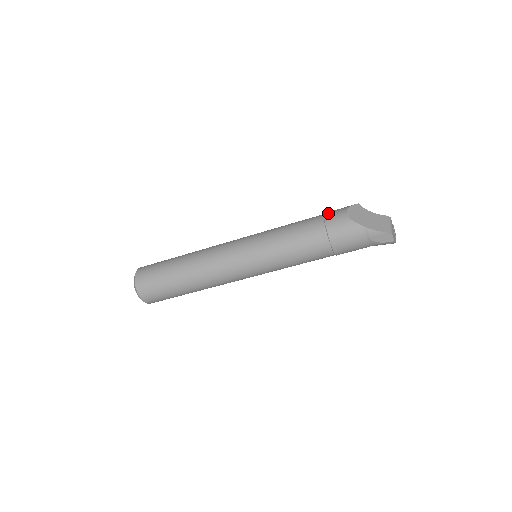
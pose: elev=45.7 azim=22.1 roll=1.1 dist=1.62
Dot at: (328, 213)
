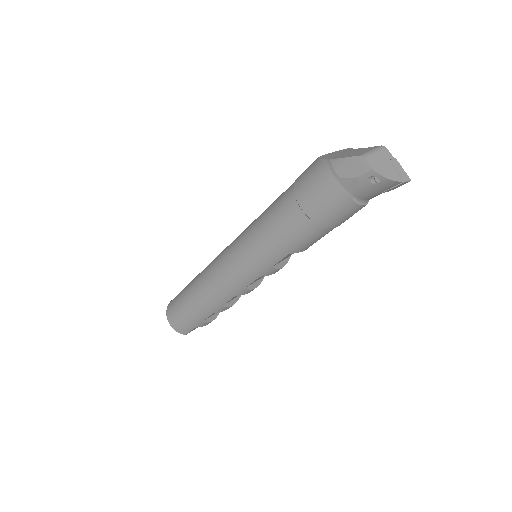
Dot at: occluded
